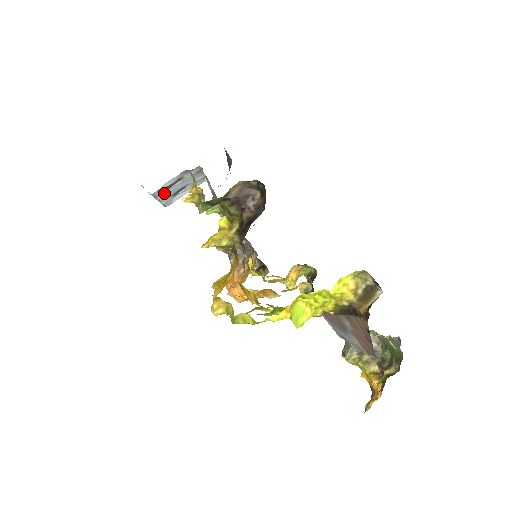
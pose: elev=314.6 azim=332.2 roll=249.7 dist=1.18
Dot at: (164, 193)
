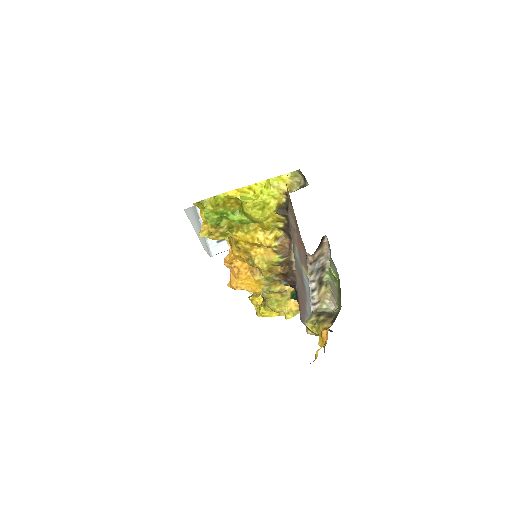
Dot at: occluded
